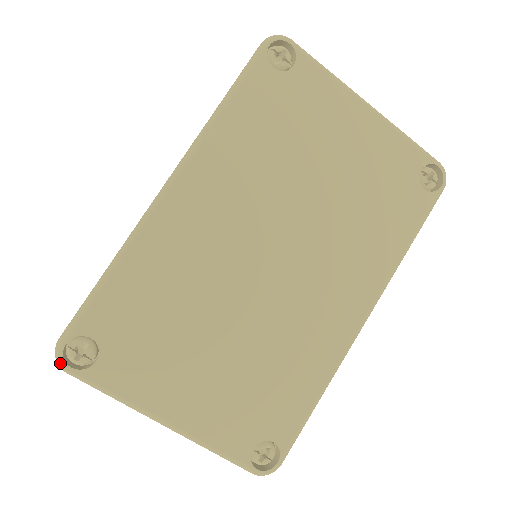
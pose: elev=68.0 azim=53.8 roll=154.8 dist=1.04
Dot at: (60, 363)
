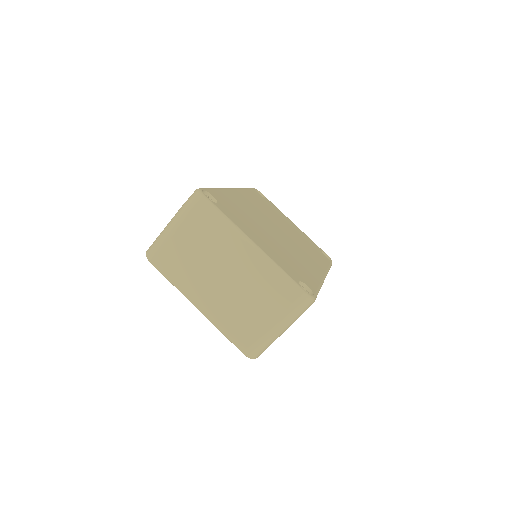
Dot at: (201, 193)
